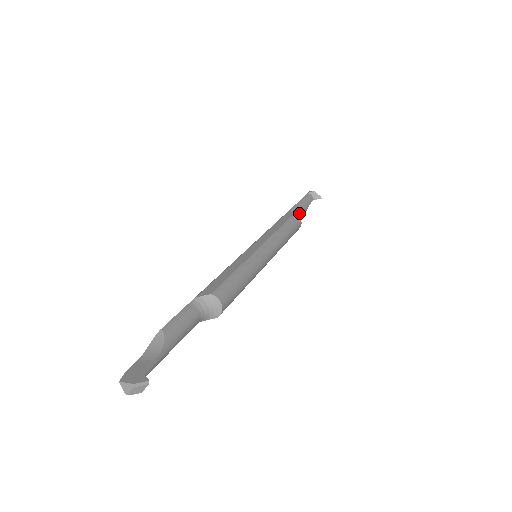
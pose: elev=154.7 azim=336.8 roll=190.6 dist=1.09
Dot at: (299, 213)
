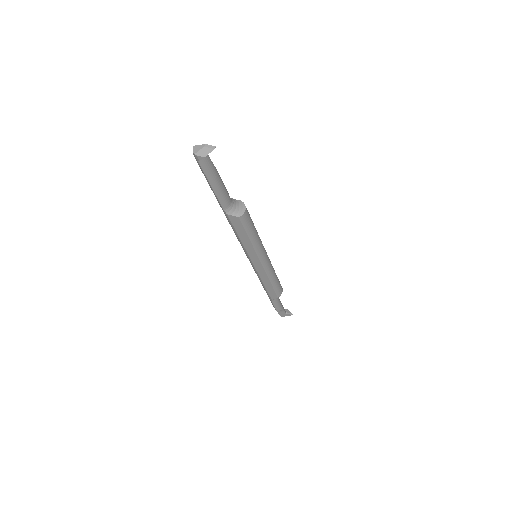
Dot at: (278, 298)
